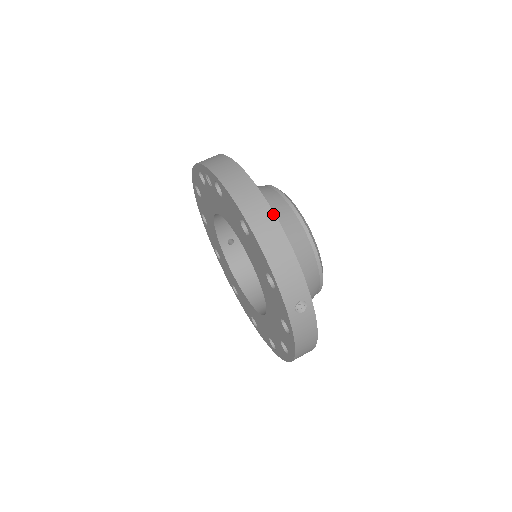
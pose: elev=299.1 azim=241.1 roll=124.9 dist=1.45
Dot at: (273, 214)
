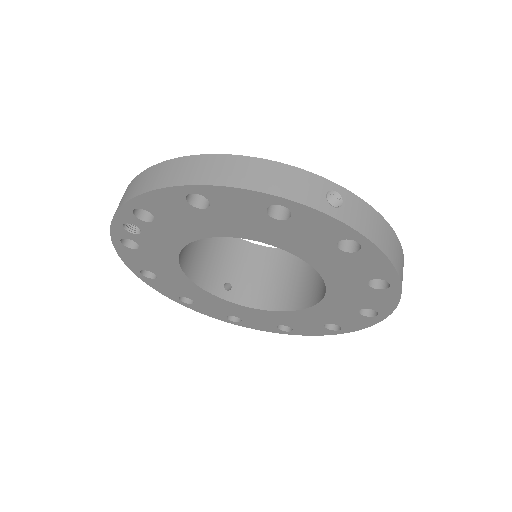
Dot at: (206, 156)
